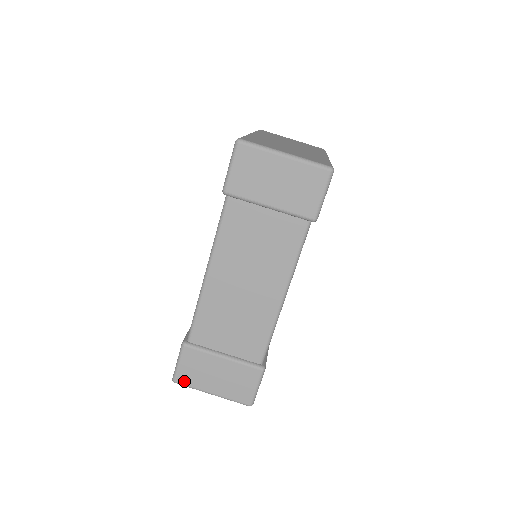
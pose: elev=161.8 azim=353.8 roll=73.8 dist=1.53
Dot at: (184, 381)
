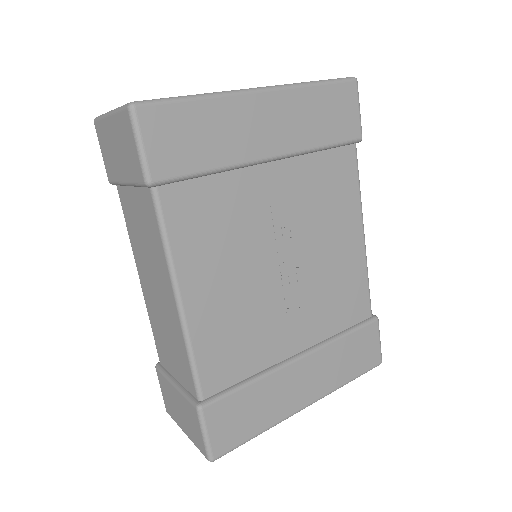
Dot at: (169, 412)
